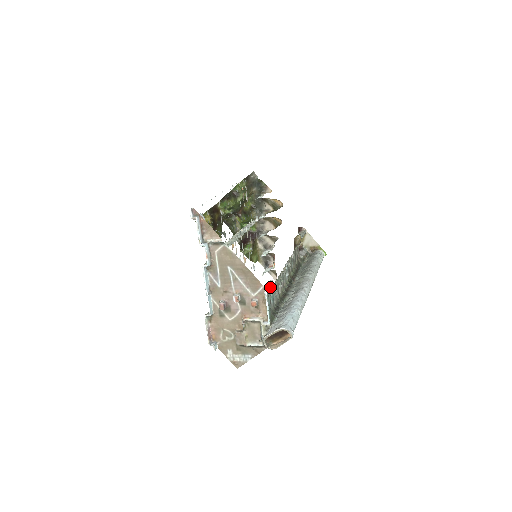
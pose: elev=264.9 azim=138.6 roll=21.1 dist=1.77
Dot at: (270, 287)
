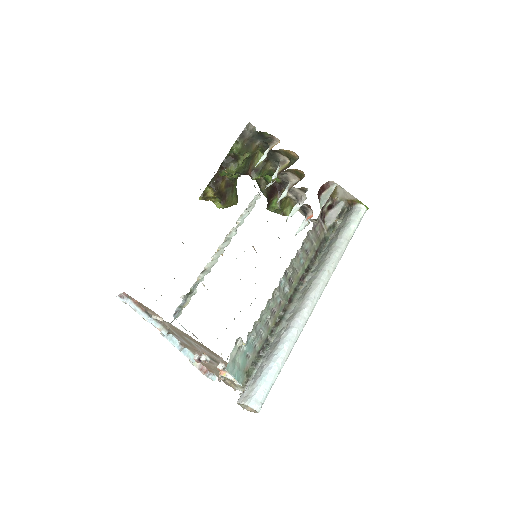
Dot at: (238, 347)
